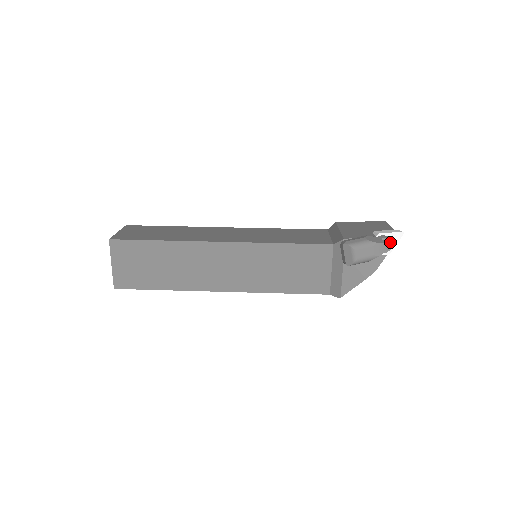
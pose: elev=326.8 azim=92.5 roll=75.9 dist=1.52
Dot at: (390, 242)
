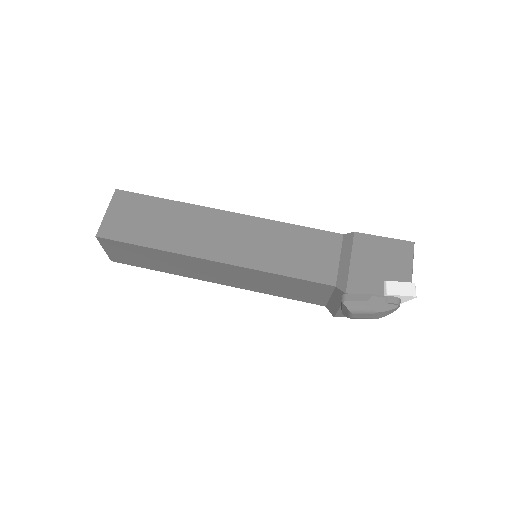
Dot at: (395, 308)
